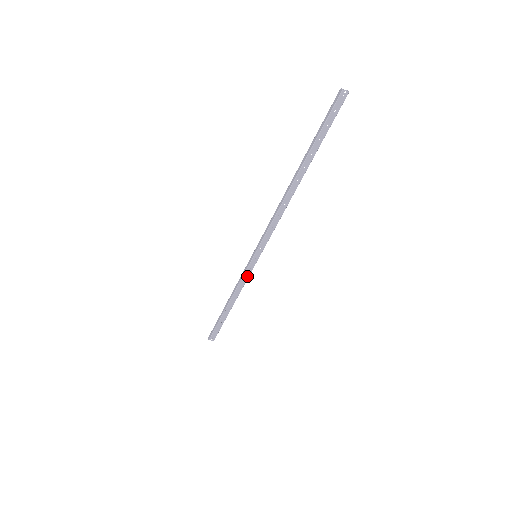
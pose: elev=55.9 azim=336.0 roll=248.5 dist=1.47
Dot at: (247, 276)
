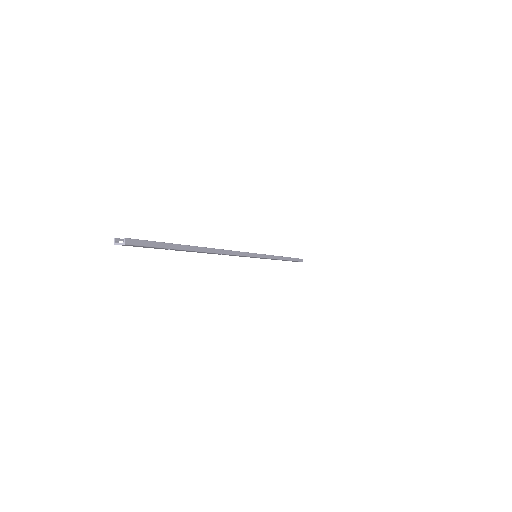
Dot at: (268, 258)
